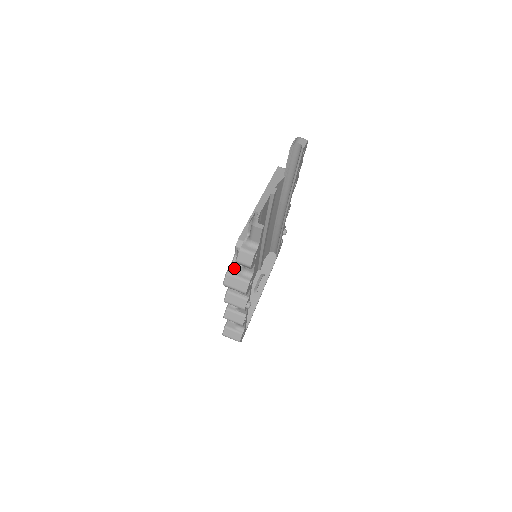
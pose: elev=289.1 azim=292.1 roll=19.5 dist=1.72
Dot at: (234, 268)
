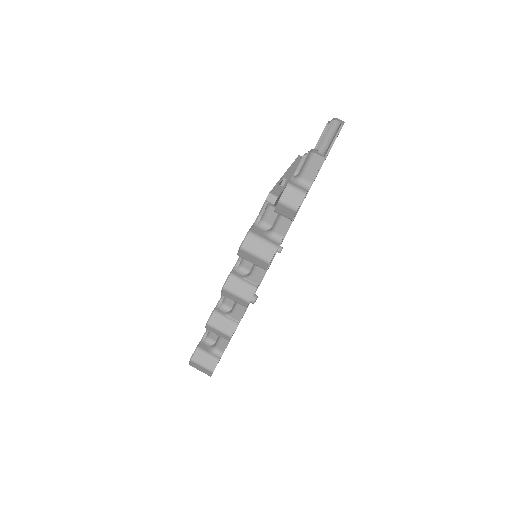
Dot at: (257, 229)
